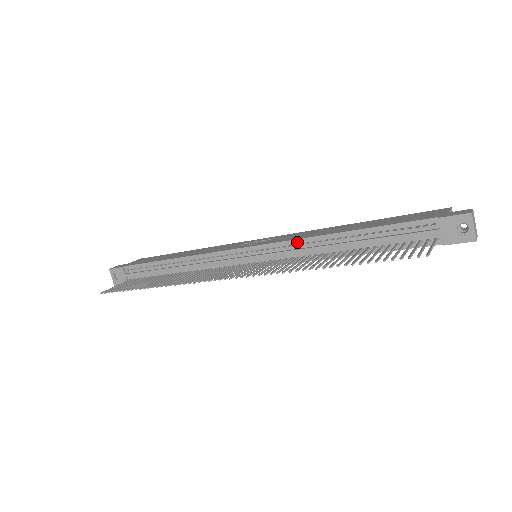
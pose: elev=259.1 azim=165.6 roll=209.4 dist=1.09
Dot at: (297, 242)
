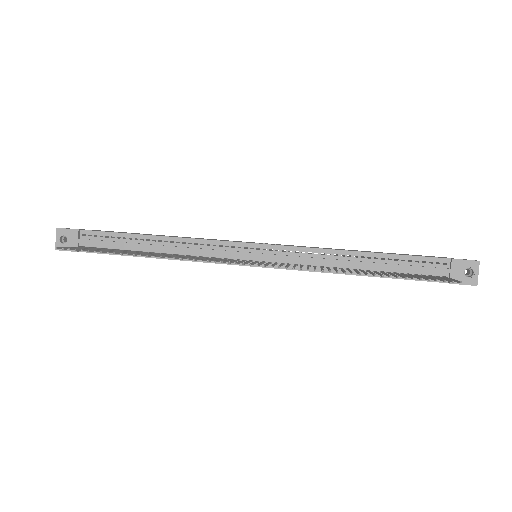
Dot at: (312, 250)
